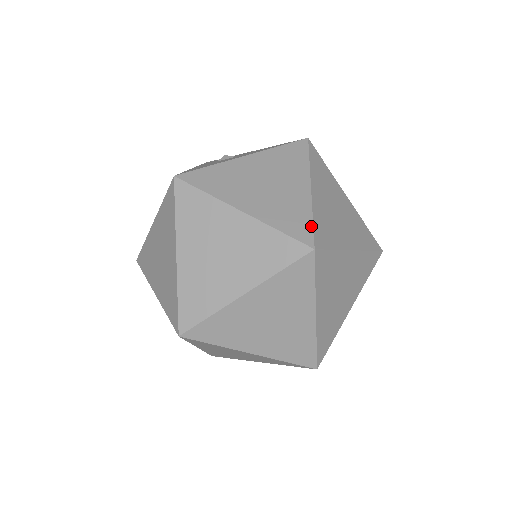
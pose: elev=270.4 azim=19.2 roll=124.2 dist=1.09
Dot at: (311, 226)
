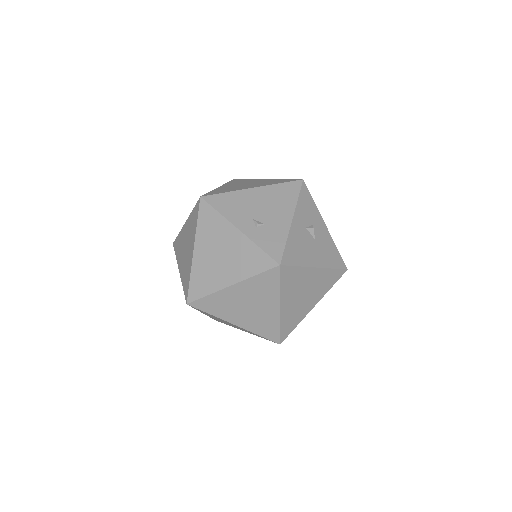
Dot at: occluded
